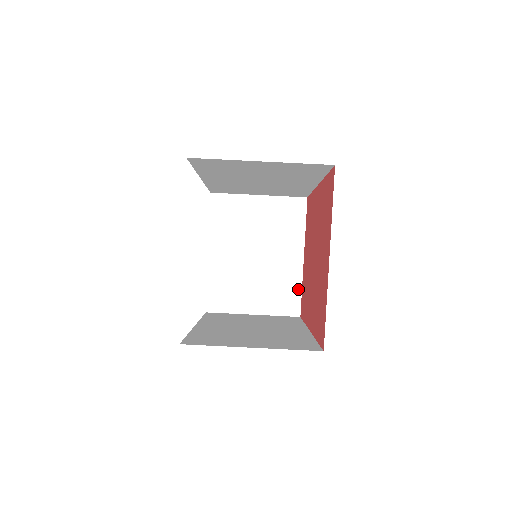
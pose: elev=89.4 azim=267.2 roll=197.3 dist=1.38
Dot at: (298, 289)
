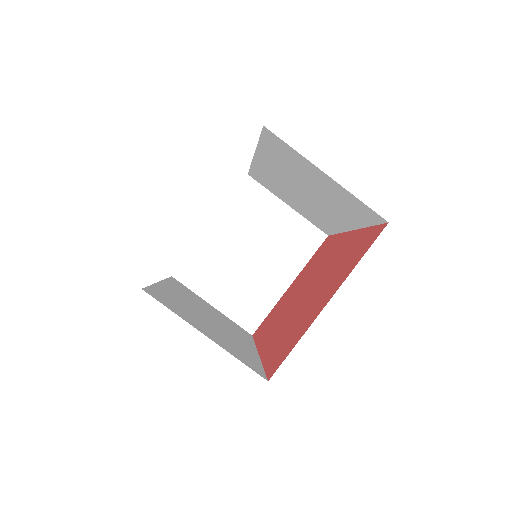
Dot at: (267, 310)
